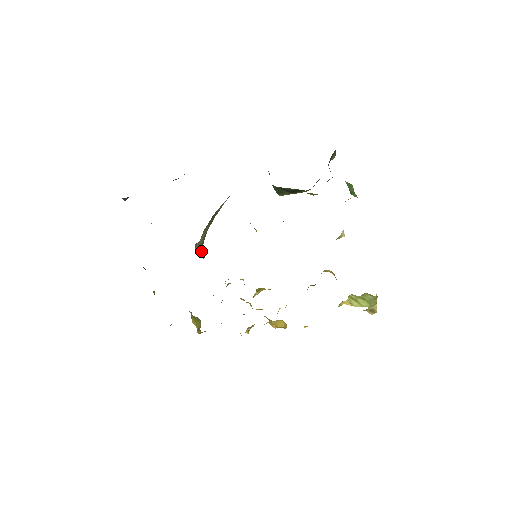
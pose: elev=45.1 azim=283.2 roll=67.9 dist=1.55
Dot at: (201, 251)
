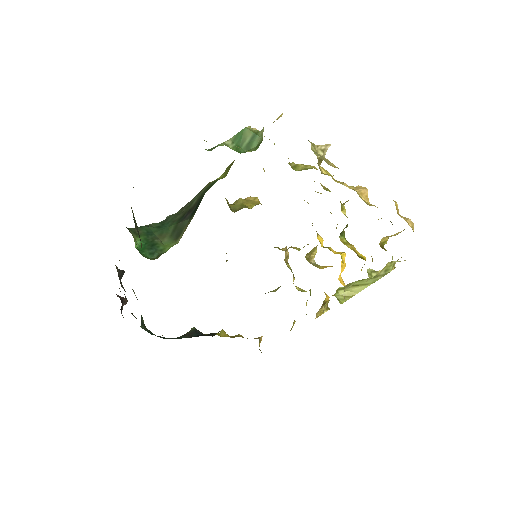
Dot at: occluded
